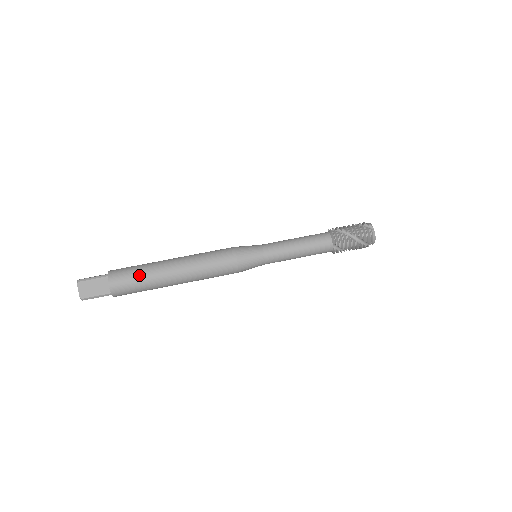
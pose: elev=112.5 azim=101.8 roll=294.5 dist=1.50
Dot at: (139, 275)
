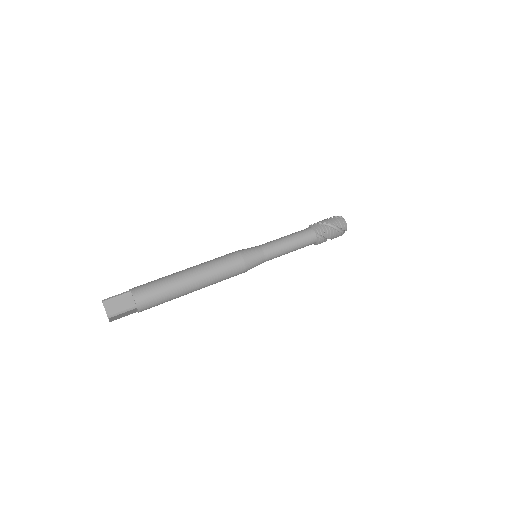
Dot at: (160, 284)
